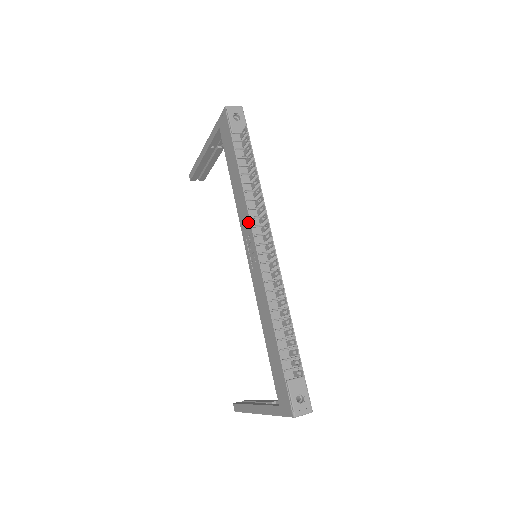
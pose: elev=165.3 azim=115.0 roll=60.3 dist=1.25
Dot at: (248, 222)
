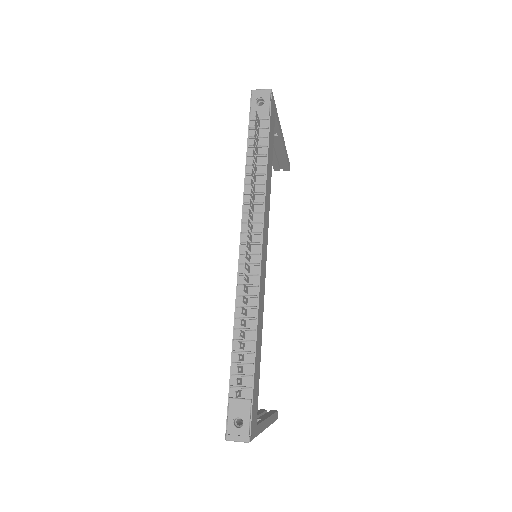
Dot at: (242, 218)
